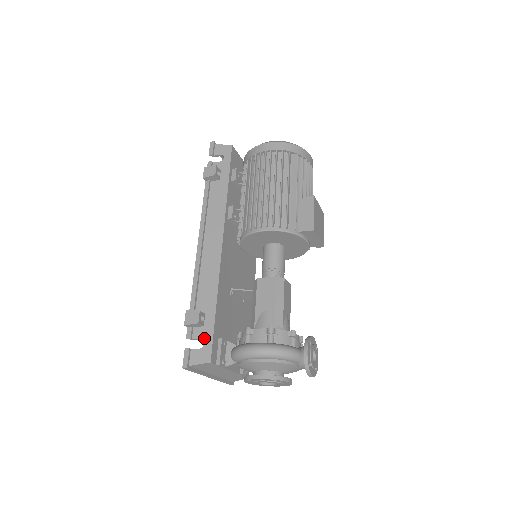
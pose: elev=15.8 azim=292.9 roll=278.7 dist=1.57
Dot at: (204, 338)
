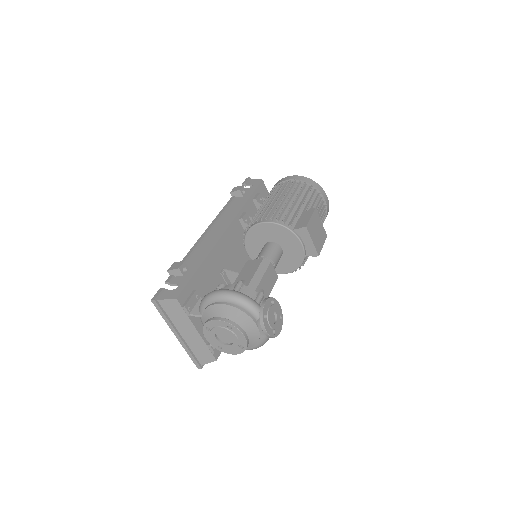
Dot at: (180, 283)
